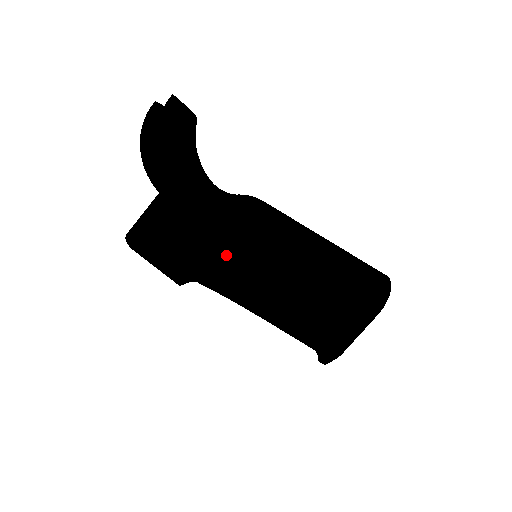
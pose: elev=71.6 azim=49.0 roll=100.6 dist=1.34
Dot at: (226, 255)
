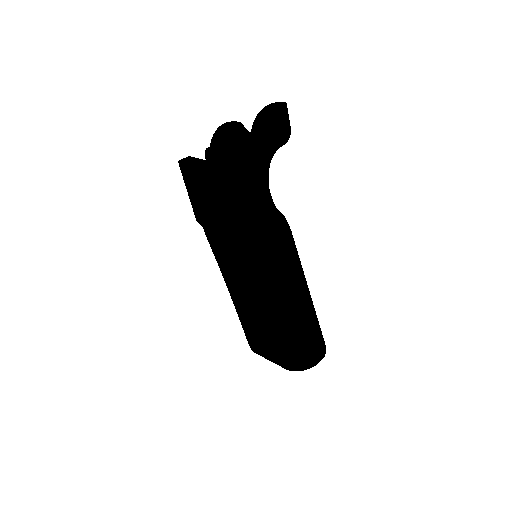
Dot at: (226, 245)
